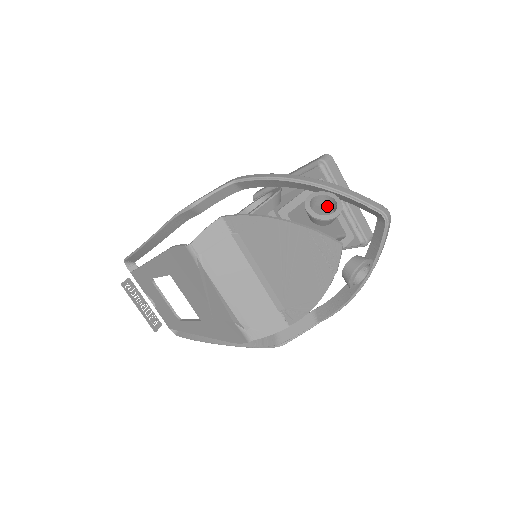
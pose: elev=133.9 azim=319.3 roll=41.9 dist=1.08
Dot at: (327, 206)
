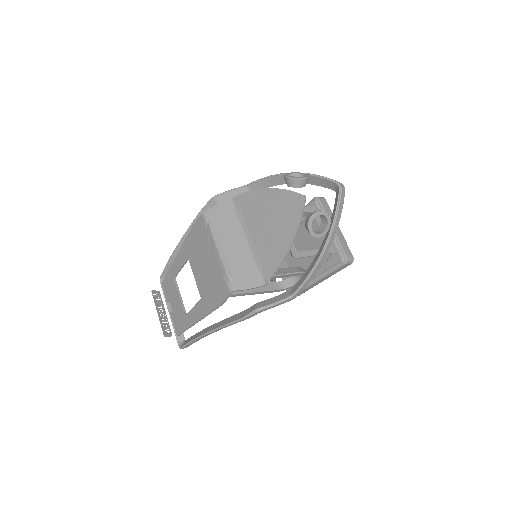
Dot at: occluded
